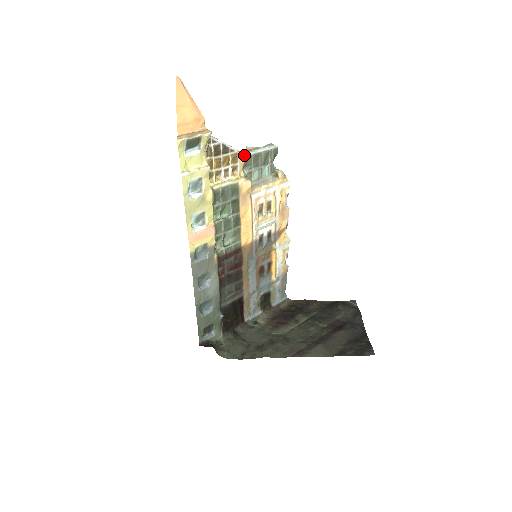
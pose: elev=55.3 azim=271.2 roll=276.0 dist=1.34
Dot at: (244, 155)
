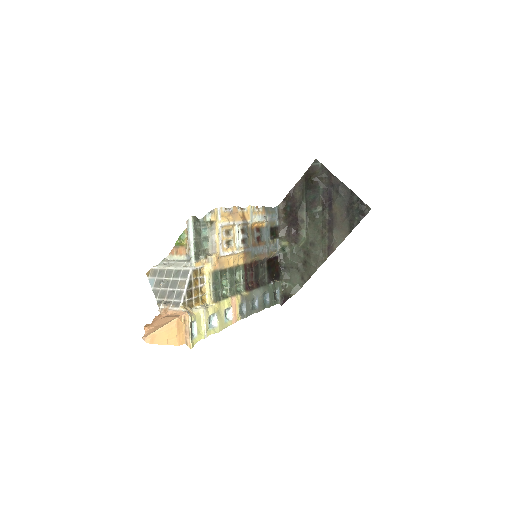
Dot at: (193, 260)
